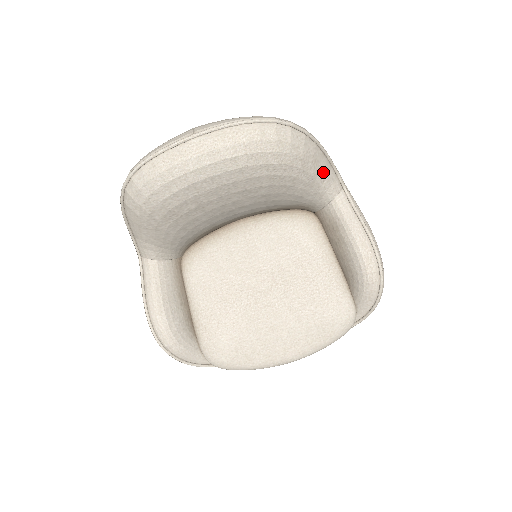
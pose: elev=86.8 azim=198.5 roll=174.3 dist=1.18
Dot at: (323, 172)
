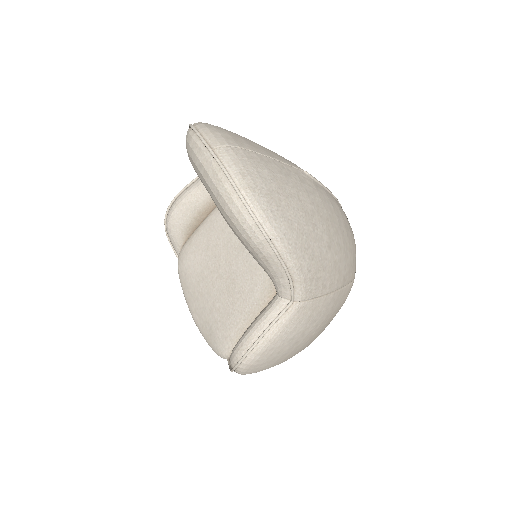
Dot at: (274, 273)
